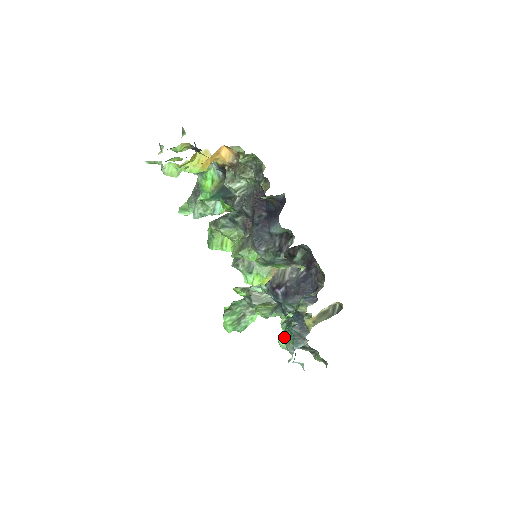
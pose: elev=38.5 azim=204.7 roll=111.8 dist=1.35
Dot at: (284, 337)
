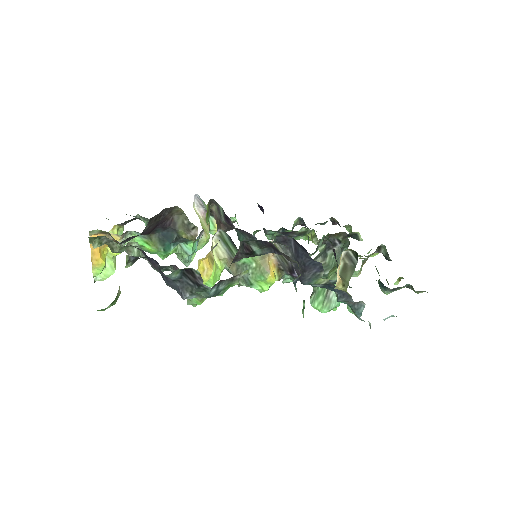
Dot at: (348, 306)
